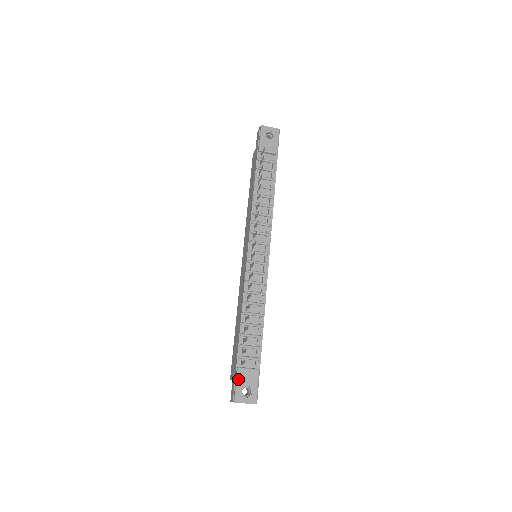
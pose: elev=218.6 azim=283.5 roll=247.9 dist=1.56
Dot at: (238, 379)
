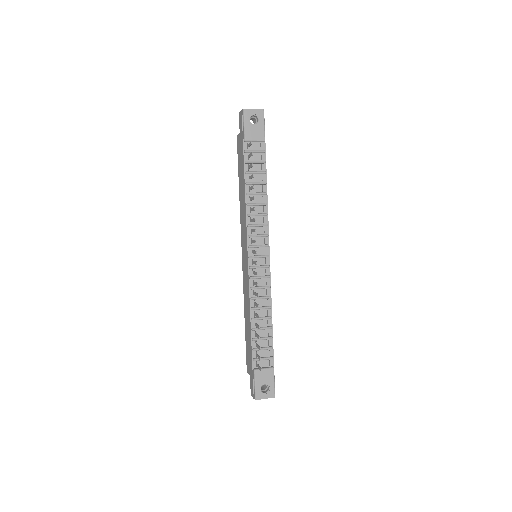
Dot at: (256, 380)
